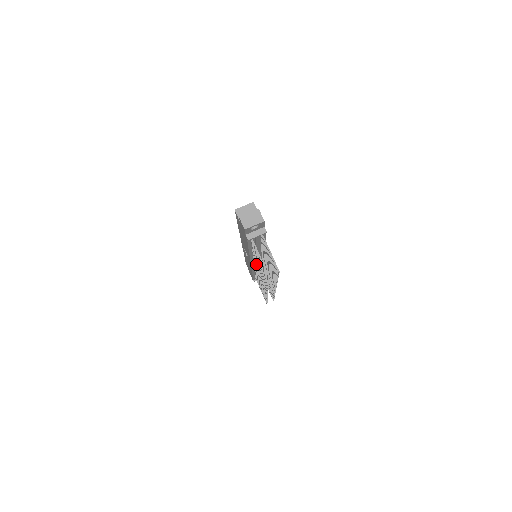
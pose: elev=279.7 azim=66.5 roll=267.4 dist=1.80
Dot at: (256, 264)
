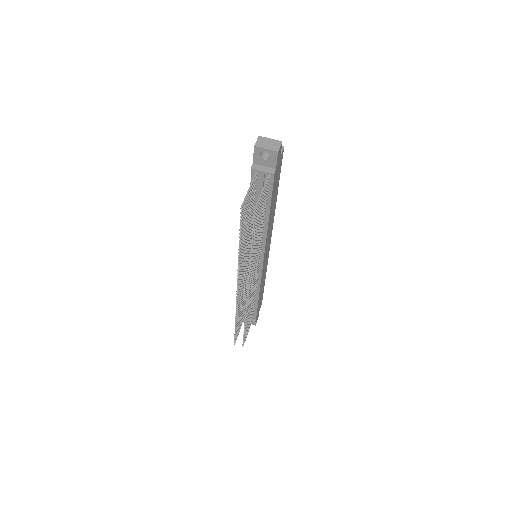
Dot at: occluded
